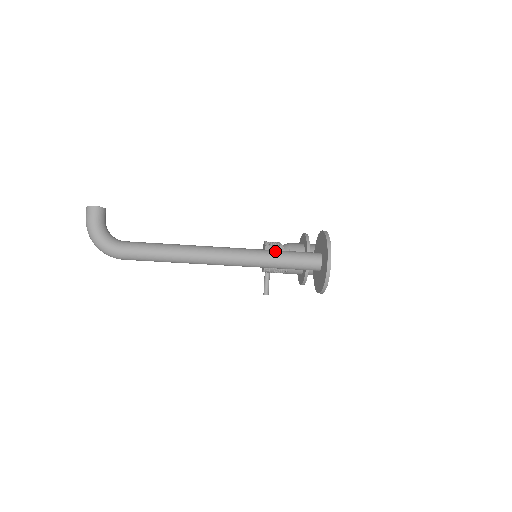
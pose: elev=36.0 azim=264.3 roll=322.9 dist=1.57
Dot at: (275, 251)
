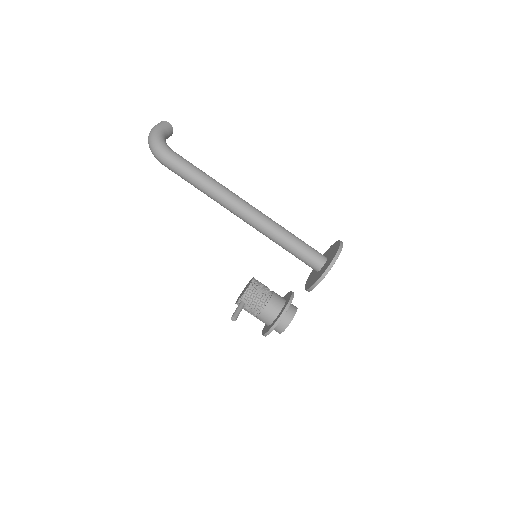
Dot at: occluded
